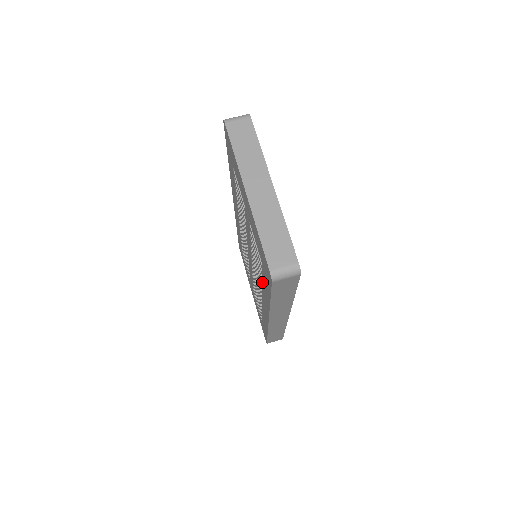
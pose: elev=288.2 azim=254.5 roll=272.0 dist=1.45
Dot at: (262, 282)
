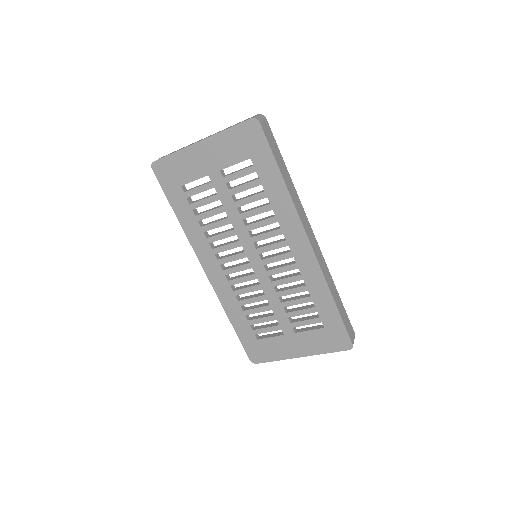
Dot at: (268, 198)
